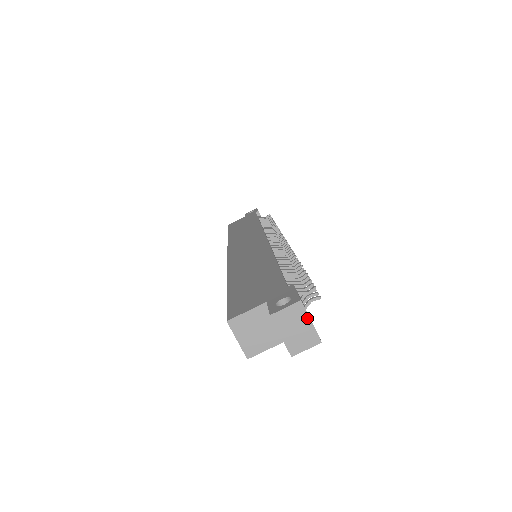
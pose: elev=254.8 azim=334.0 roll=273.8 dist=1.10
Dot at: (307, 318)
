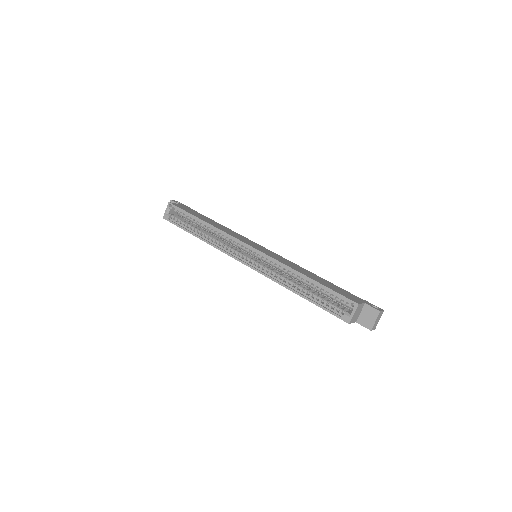
Dot at: occluded
